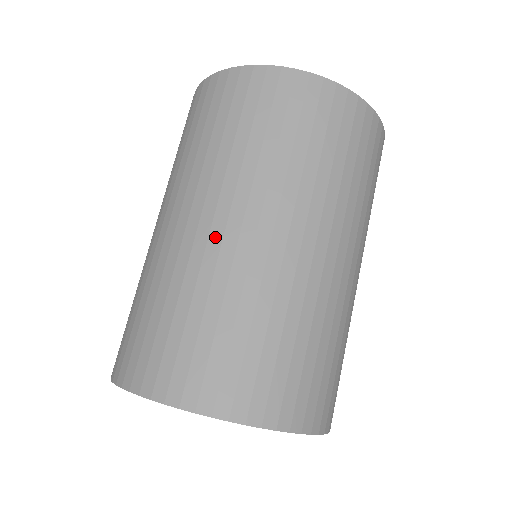
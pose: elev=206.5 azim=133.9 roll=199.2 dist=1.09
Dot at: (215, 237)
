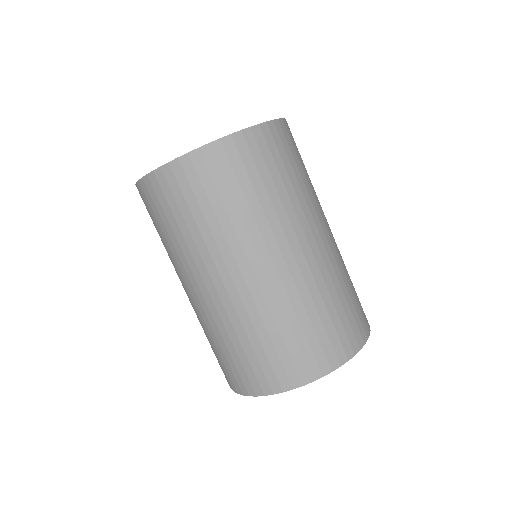
Dot at: (310, 258)
